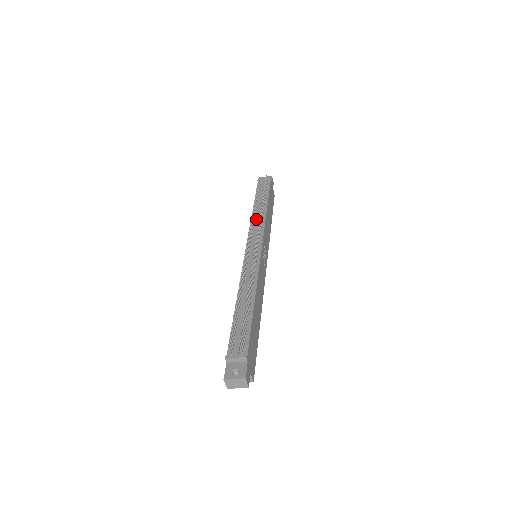
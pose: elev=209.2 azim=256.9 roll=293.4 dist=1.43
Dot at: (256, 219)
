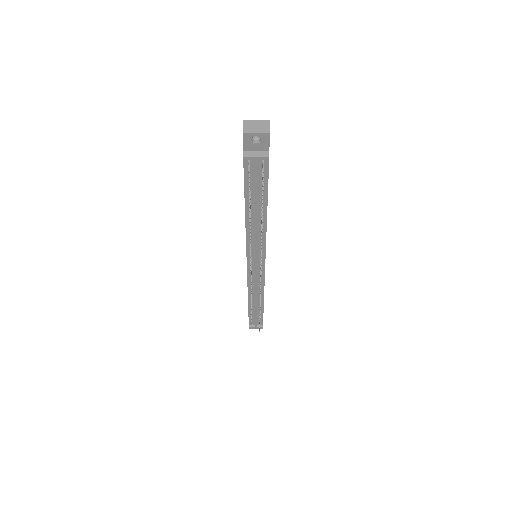
Dot at: (254, 239)
